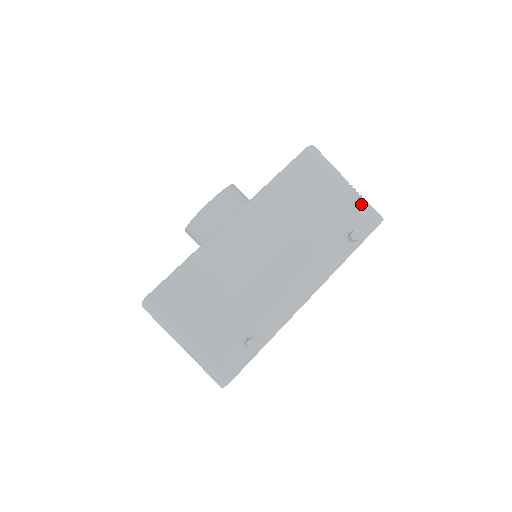
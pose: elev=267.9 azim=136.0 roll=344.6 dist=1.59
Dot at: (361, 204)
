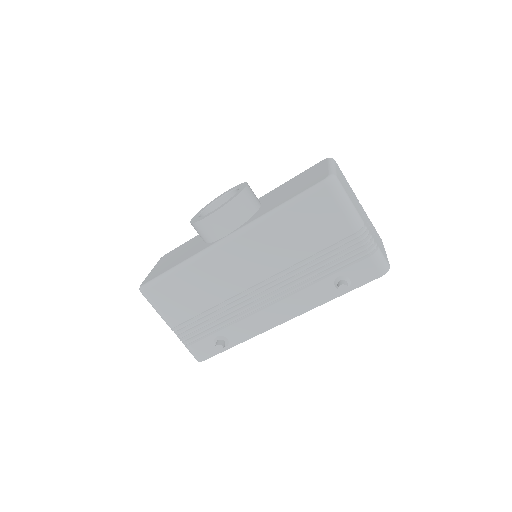
Dot at: (366, 254)
